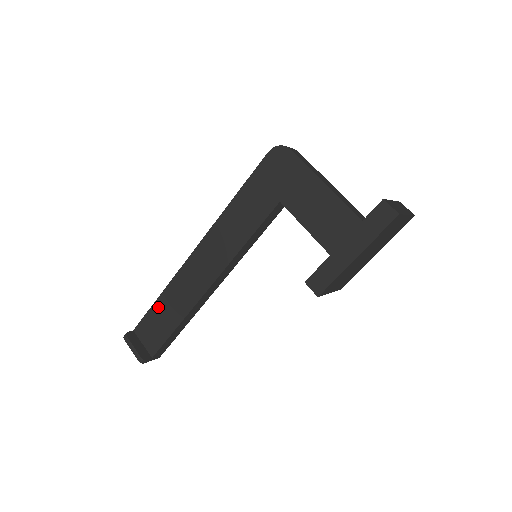
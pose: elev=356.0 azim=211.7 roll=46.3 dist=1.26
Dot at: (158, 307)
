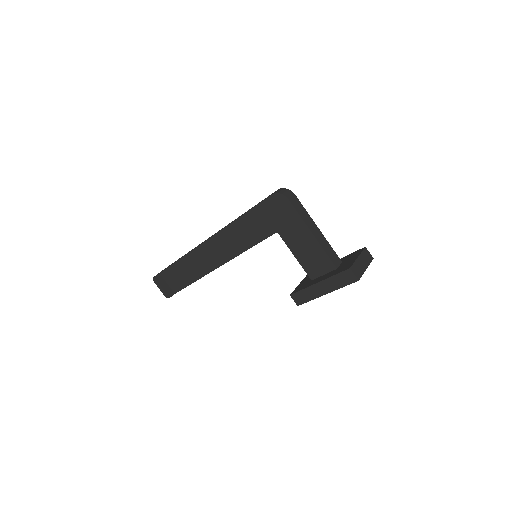
Dot at: (179, 265)
